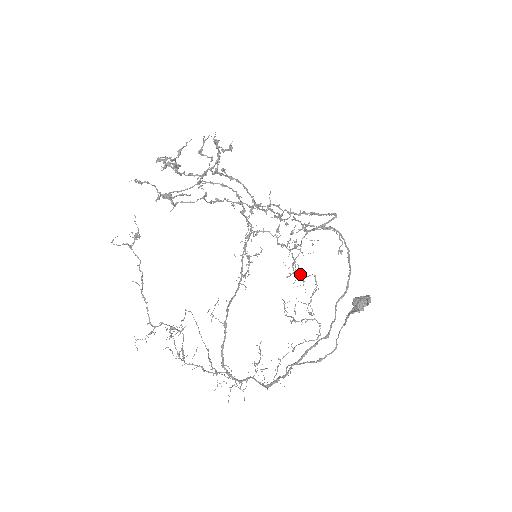
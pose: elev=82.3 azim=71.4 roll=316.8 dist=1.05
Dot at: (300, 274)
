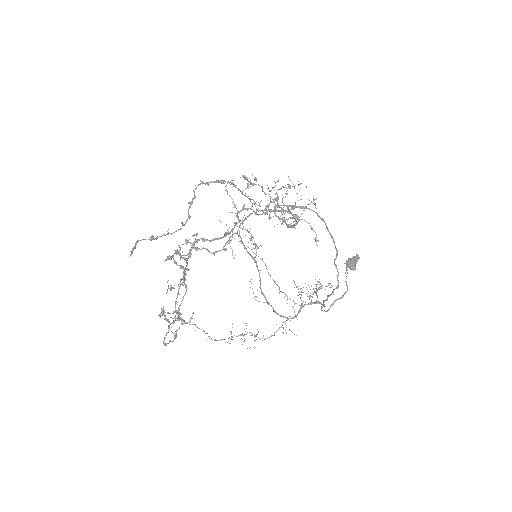
Dot at: (294, 187)
